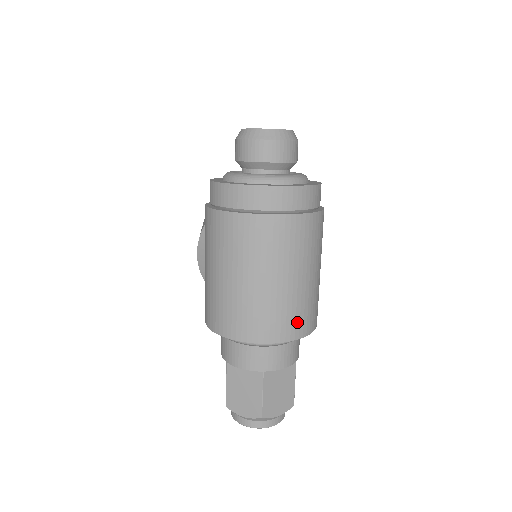
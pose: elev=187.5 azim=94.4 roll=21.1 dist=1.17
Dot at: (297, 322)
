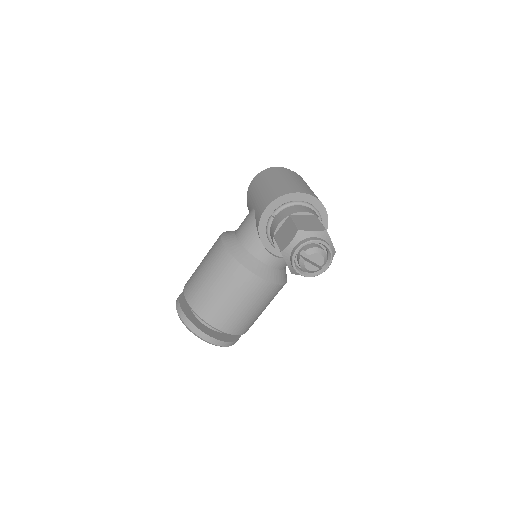
Dot at: occluded
